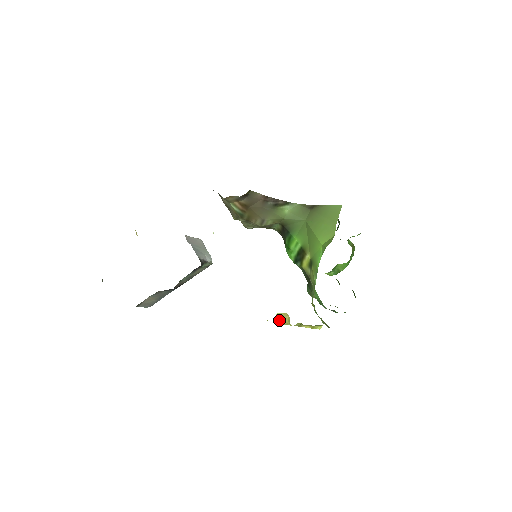
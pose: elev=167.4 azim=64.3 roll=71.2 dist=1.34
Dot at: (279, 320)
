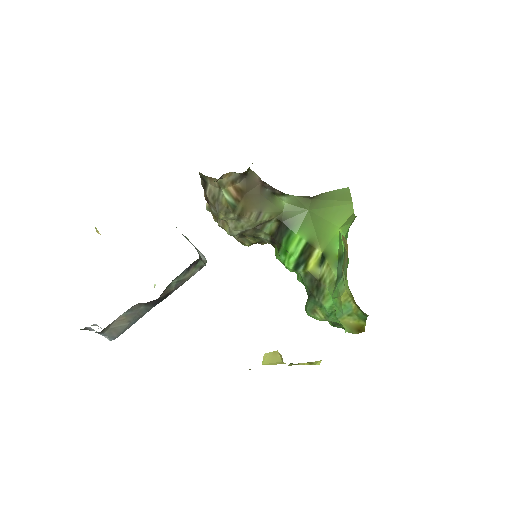
Dot at: (269, 361)
